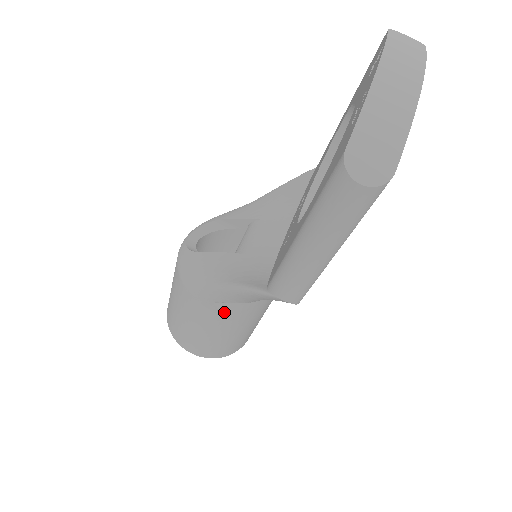
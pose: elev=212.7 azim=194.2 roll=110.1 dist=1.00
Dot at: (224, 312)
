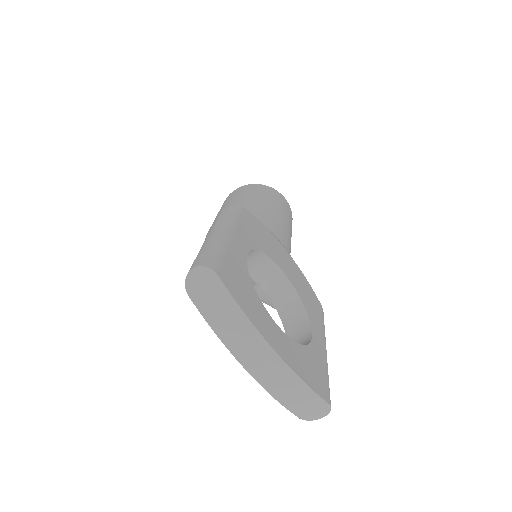
Dot at: occluded
